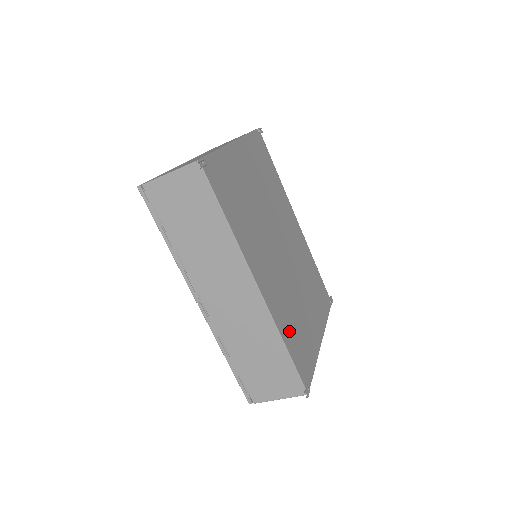
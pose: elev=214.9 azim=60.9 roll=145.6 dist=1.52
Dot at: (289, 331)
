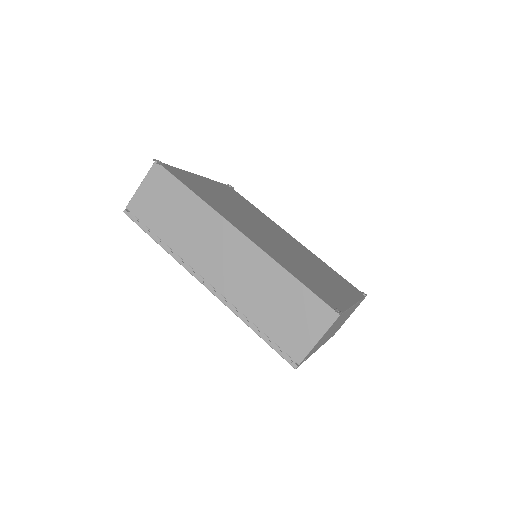
Dot at: (295, 271)
